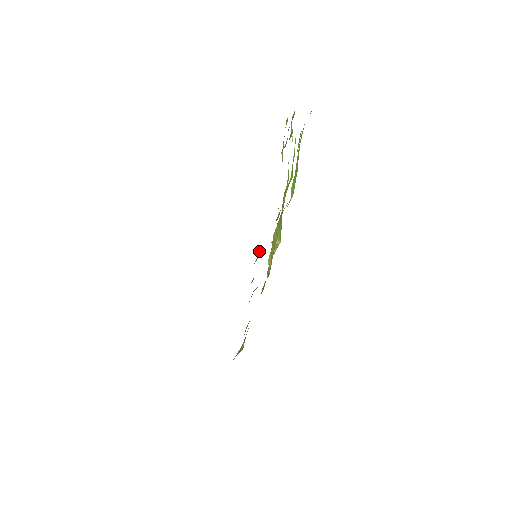
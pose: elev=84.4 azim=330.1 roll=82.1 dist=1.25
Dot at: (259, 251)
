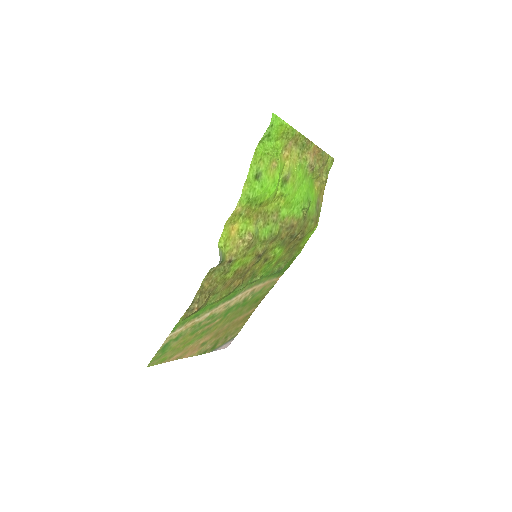
Dot at: (282, 262)
